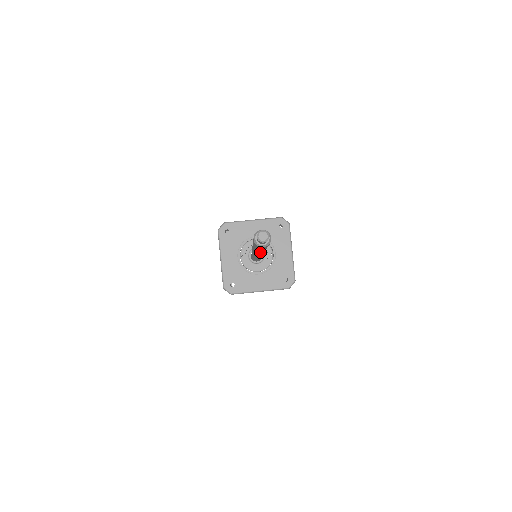
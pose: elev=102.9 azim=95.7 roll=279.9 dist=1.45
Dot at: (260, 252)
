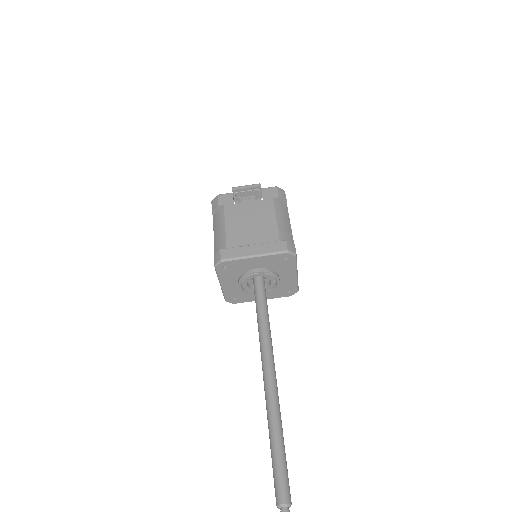
Dot at: occluded
